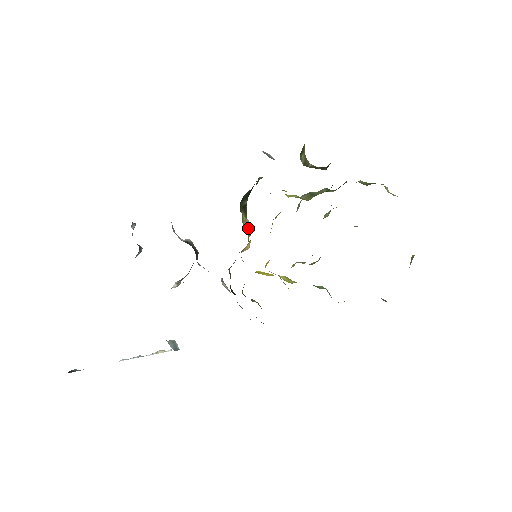
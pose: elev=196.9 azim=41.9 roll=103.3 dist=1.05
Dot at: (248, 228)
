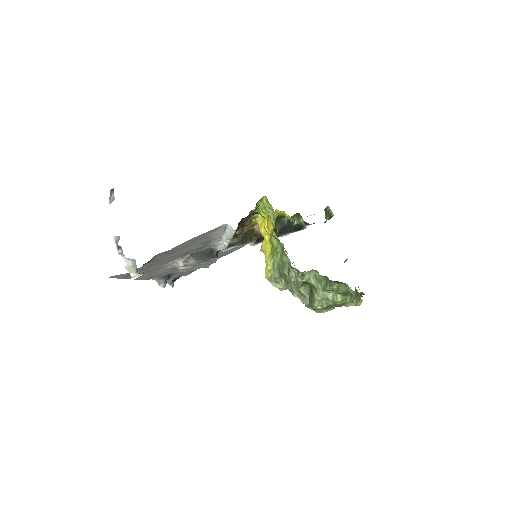
Dot at: occluded
